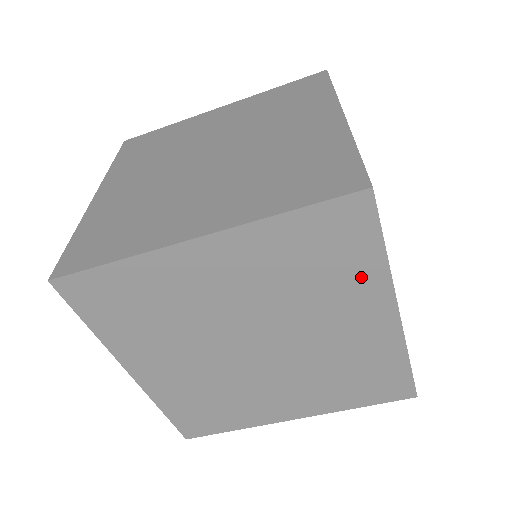
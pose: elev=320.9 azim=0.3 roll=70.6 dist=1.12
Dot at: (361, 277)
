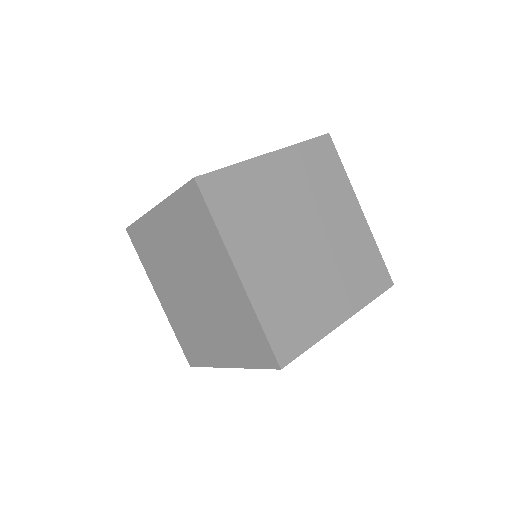
Dot at: (340, 183)
